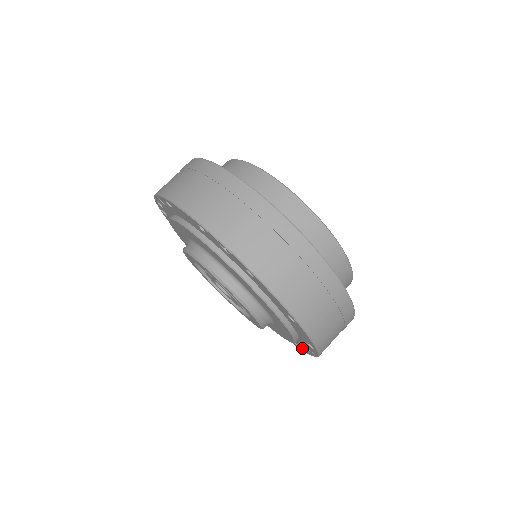
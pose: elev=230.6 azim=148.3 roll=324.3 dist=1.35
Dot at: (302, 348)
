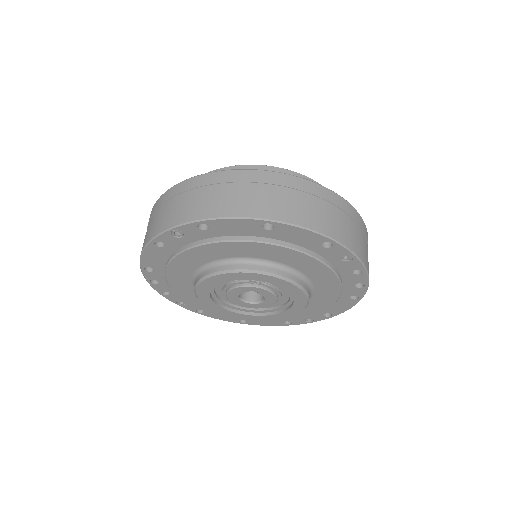
Dot at: (358, 278)
